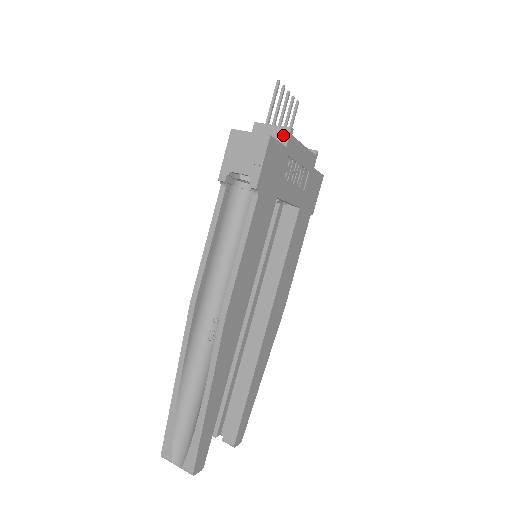
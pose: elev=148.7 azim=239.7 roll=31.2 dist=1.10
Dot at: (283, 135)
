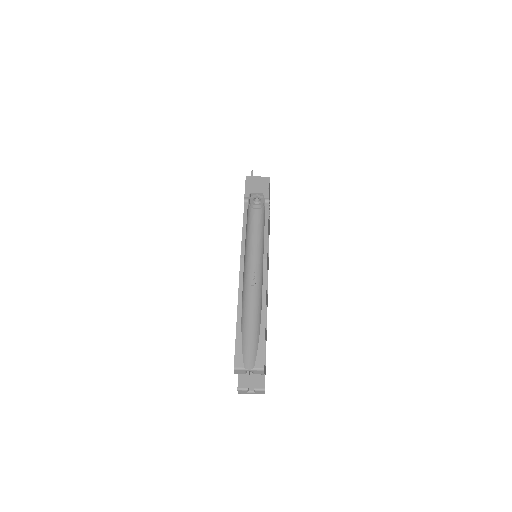
Dot at: occluded
